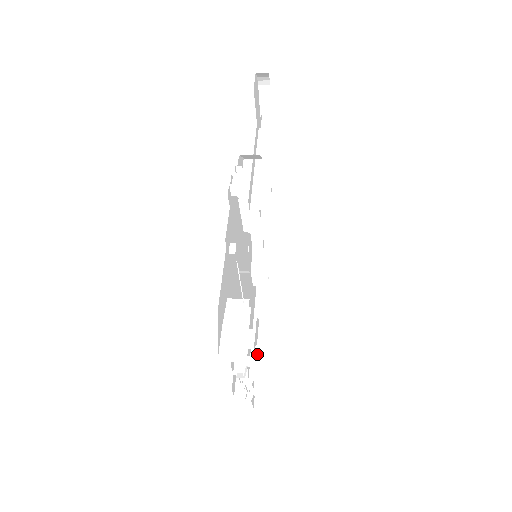
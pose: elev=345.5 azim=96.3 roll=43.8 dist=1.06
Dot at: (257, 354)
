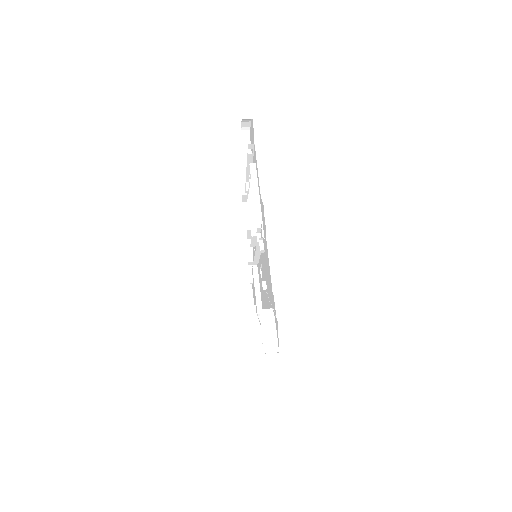
Dot at: (258, 314)
